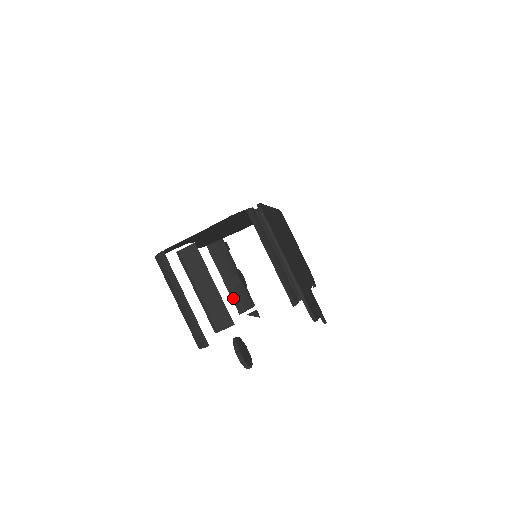
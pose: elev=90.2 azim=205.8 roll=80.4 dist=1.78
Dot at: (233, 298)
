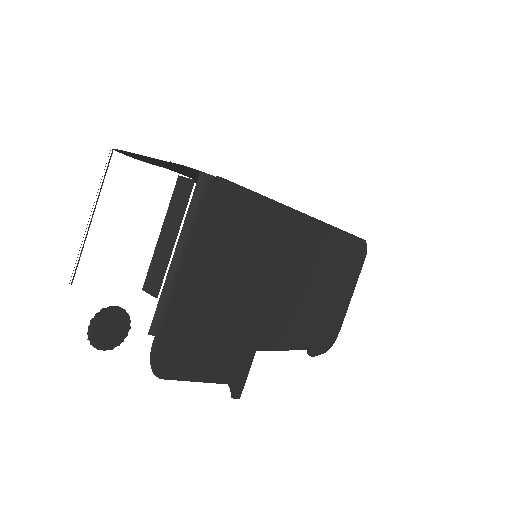
Dot at: occluded
